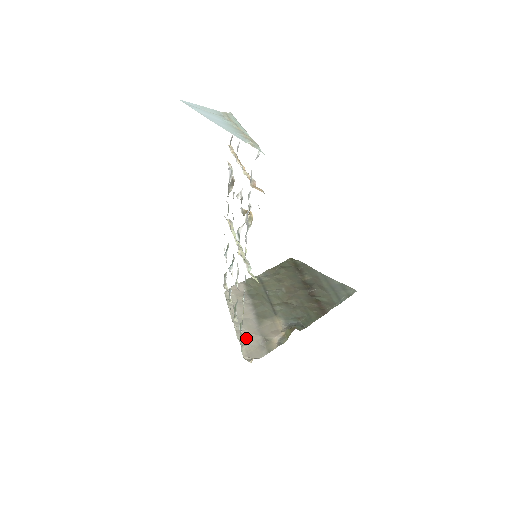
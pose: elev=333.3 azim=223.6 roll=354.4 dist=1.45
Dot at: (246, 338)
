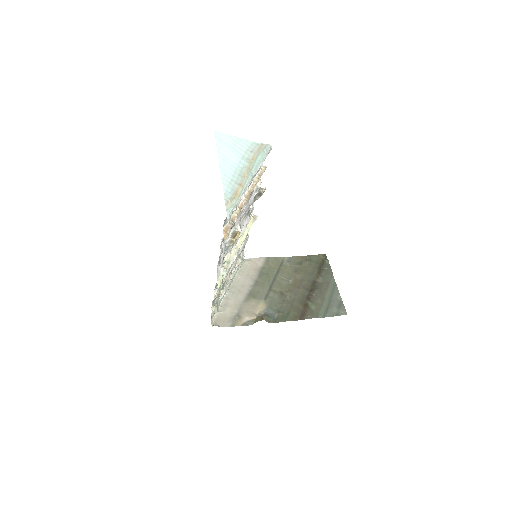
Dot at: (226, 306)
